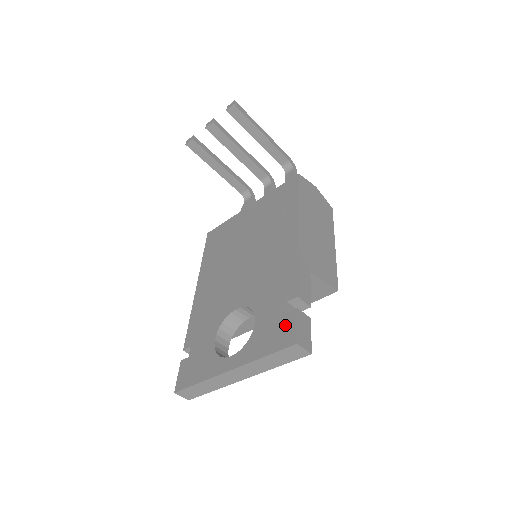
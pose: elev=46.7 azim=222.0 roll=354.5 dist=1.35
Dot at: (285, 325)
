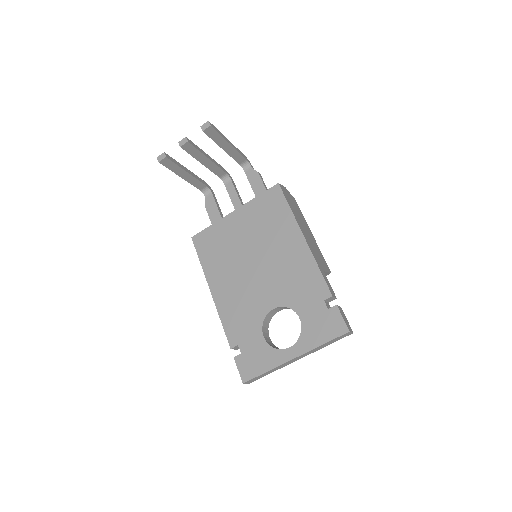
Dot at: (332, 319)
